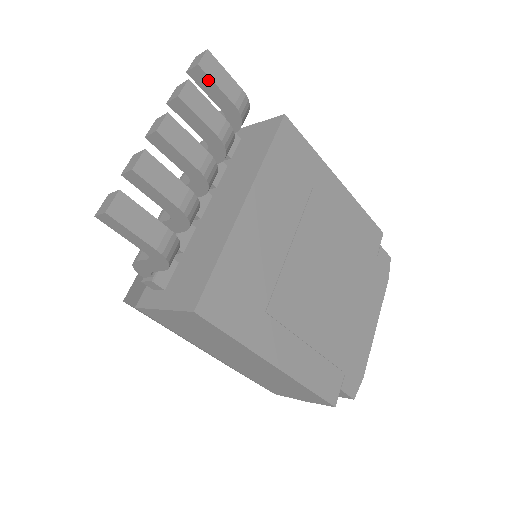
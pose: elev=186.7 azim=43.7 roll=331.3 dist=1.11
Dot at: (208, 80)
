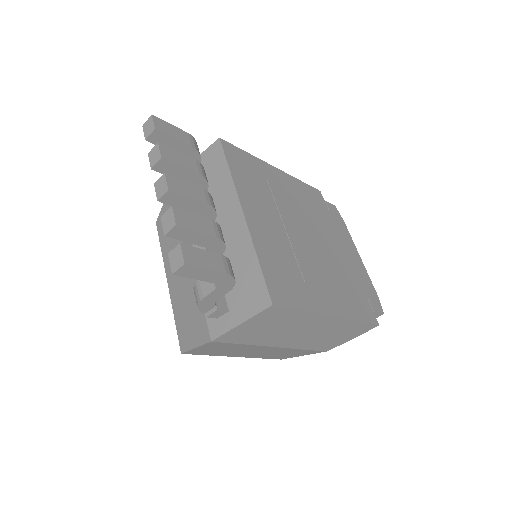
Dot at: (166, 137)
